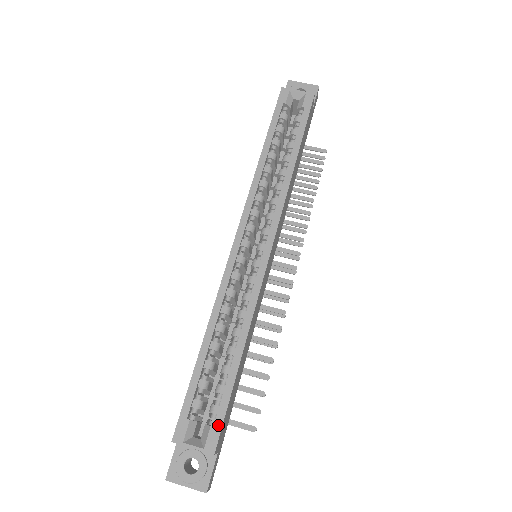
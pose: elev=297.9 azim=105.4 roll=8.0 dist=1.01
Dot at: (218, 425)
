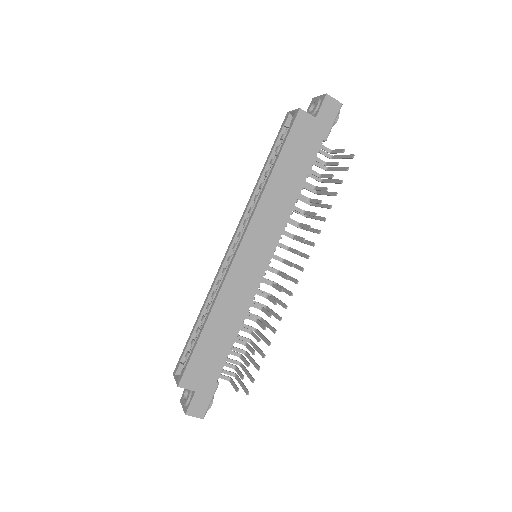
Dot at: (184, 369)
